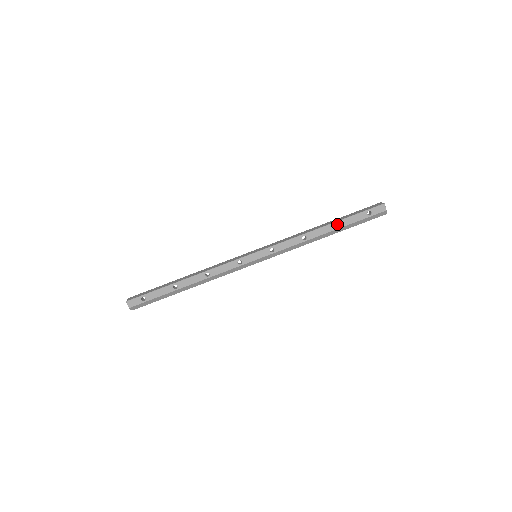
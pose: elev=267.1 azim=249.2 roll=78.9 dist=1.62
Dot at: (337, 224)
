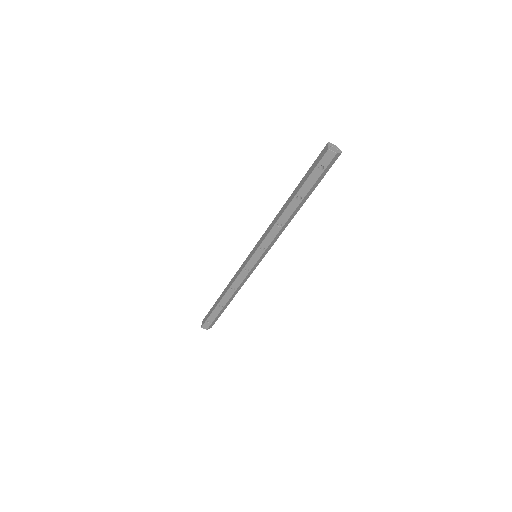
Dot at: occluded
